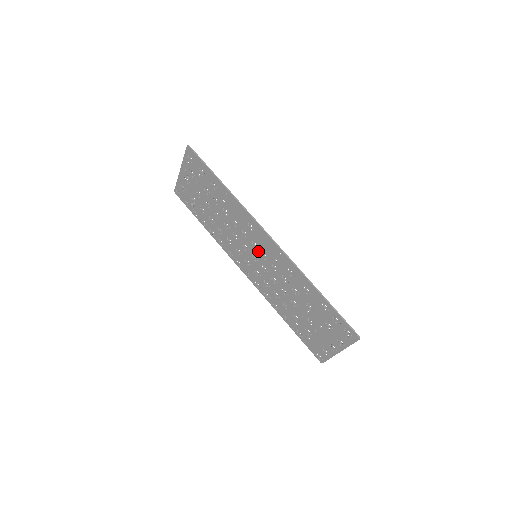
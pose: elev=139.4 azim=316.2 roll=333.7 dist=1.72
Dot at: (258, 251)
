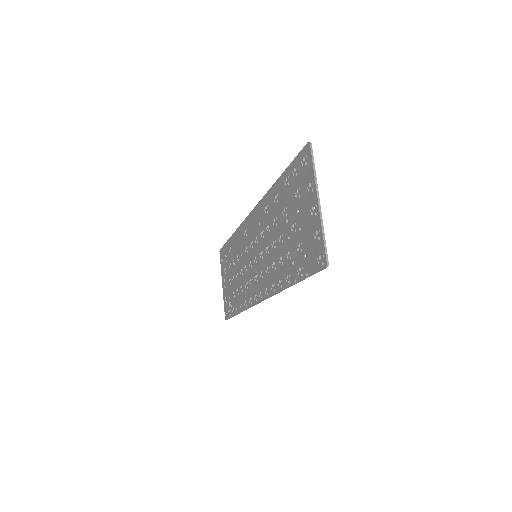
Dot at: (254, 245)
